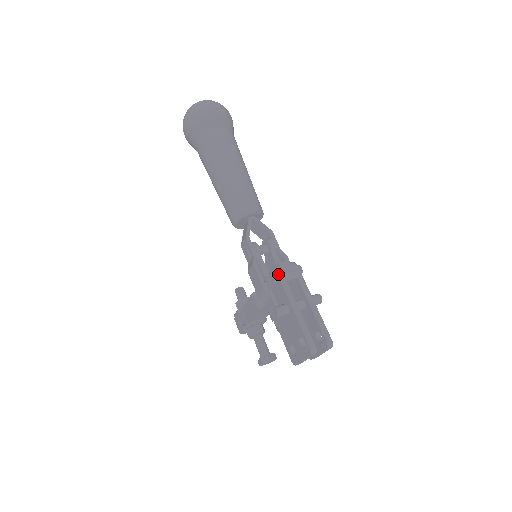
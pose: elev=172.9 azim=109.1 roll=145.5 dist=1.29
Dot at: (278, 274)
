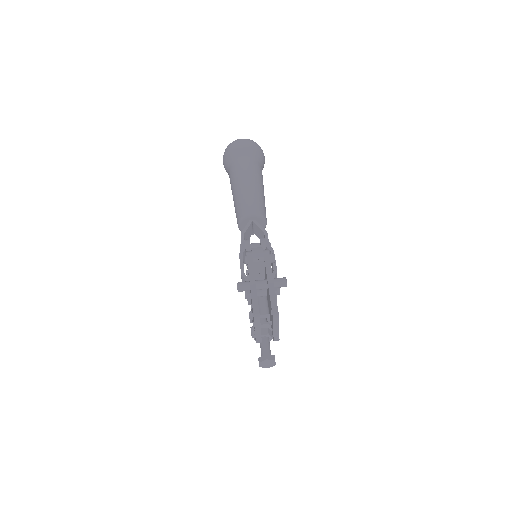
Dot at: (247, 256)
